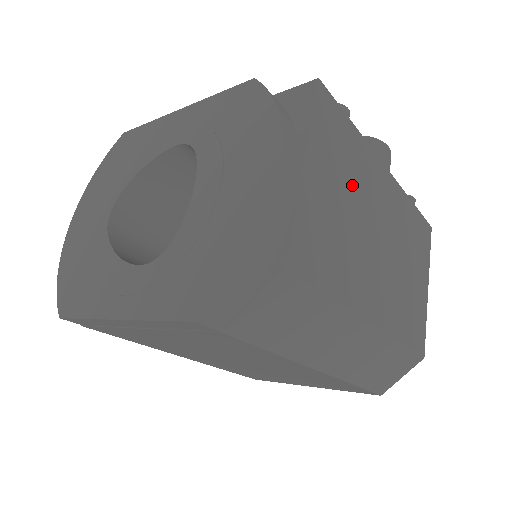
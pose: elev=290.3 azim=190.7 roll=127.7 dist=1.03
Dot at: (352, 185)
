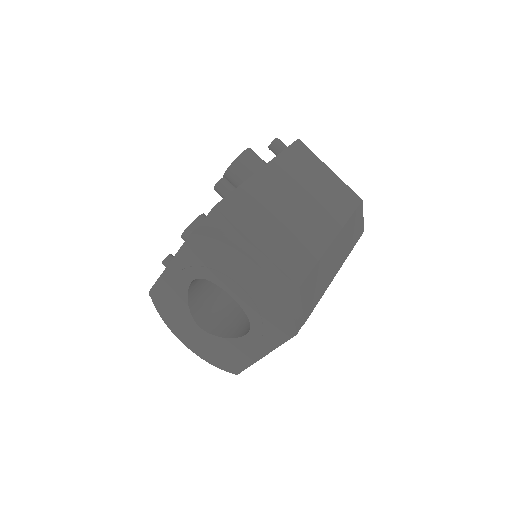
Dot at: (268, 211)
